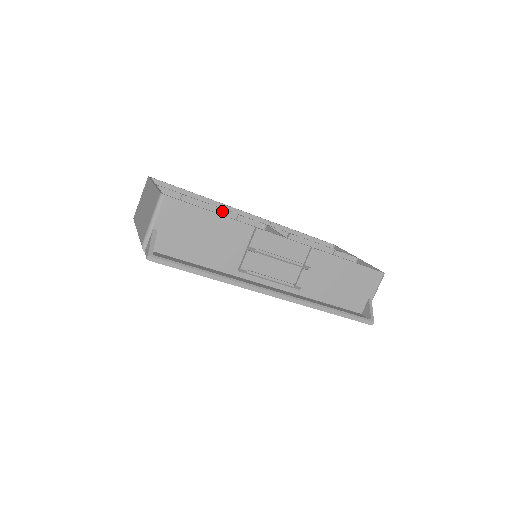
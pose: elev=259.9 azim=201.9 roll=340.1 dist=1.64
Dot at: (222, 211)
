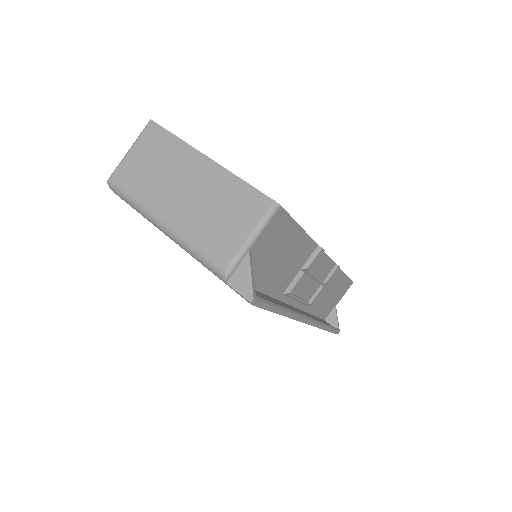
Dot at: occluded
